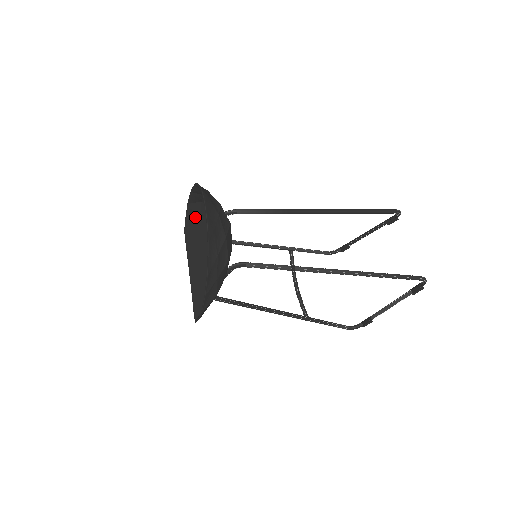
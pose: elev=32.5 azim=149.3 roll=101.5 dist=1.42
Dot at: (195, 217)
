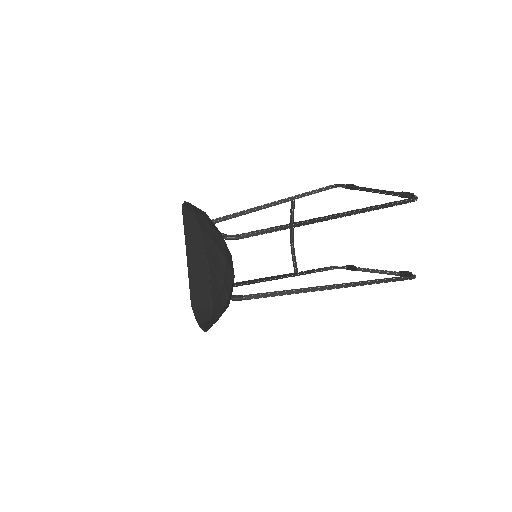
Dot at: occluded
